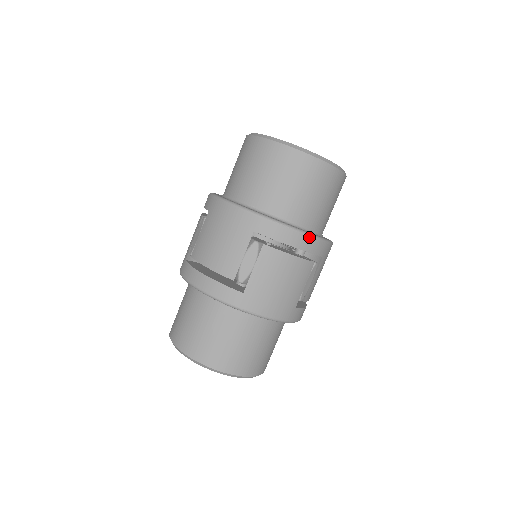
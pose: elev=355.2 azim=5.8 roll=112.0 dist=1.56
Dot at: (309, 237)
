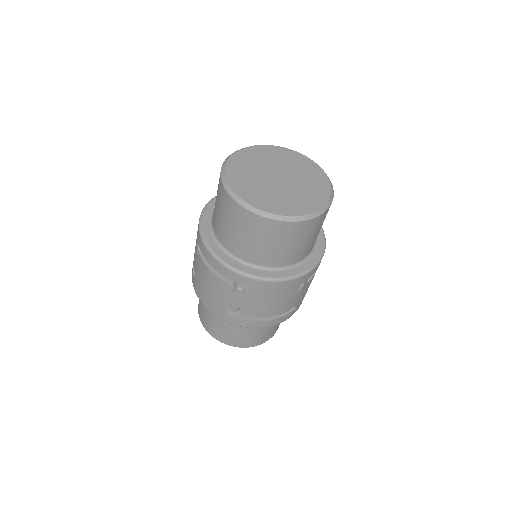
Dot at: (325, 247)
